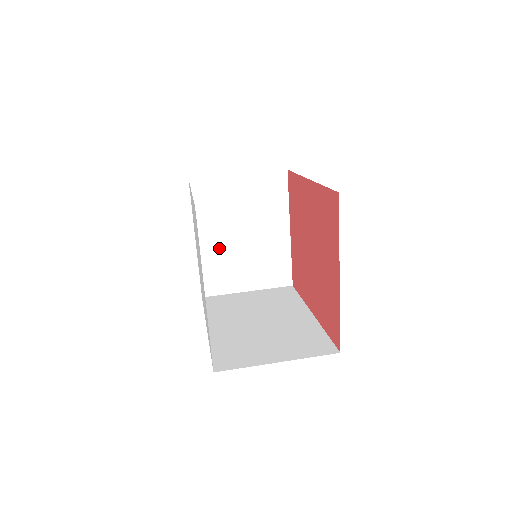
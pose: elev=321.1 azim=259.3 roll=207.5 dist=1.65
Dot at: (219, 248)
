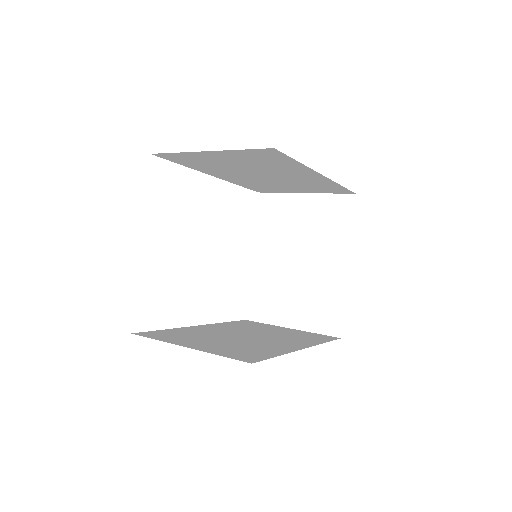
Dot at: (271, 269)
